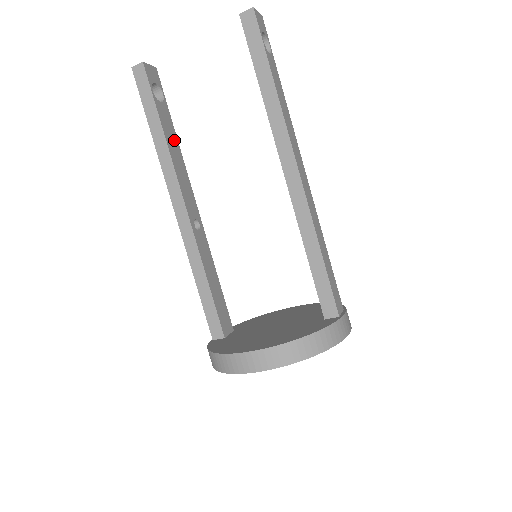
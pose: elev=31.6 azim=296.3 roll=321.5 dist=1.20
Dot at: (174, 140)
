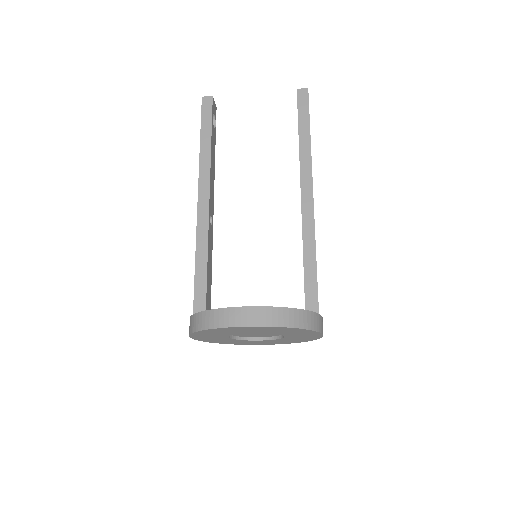
Dot at: (214, 156)
